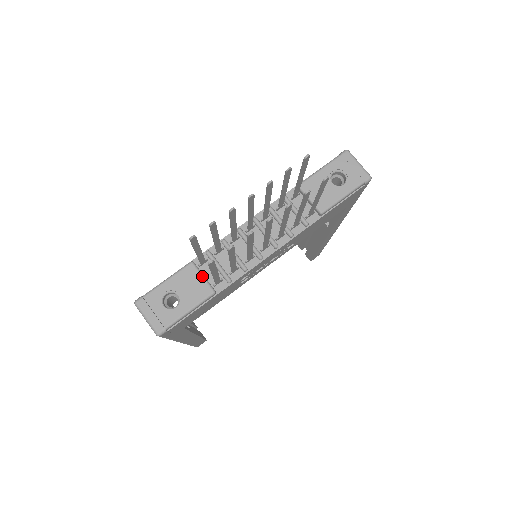
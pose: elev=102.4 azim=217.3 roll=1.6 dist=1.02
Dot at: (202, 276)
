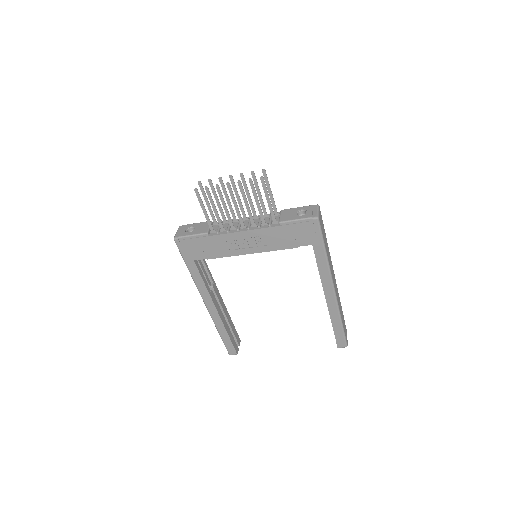
Dot at: occluded
